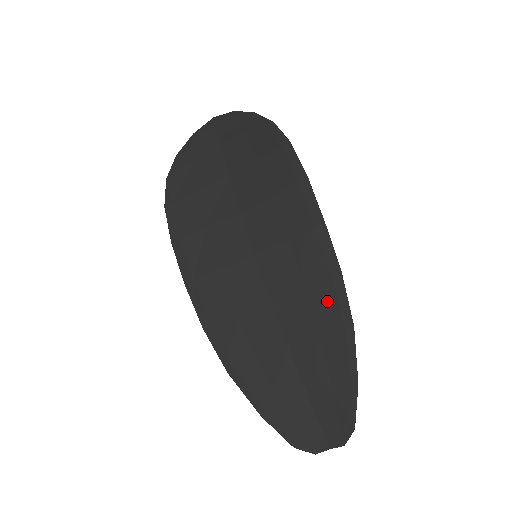
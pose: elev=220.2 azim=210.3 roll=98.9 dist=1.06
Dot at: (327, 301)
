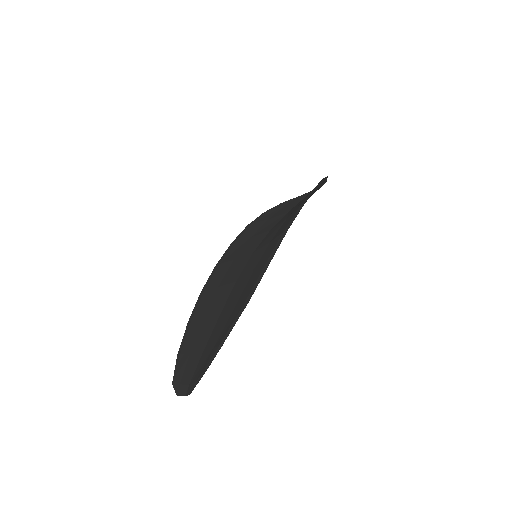
Dot at: (253, 281)
